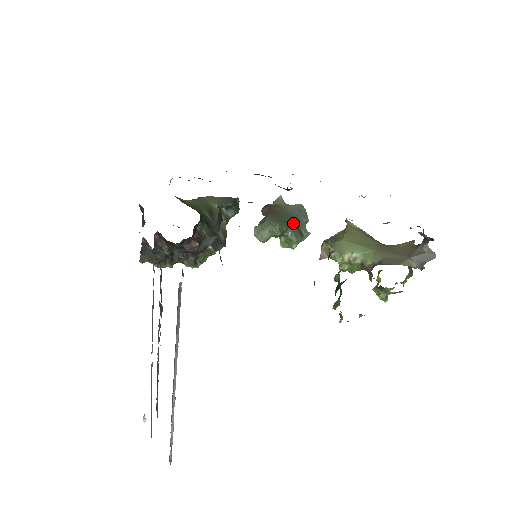
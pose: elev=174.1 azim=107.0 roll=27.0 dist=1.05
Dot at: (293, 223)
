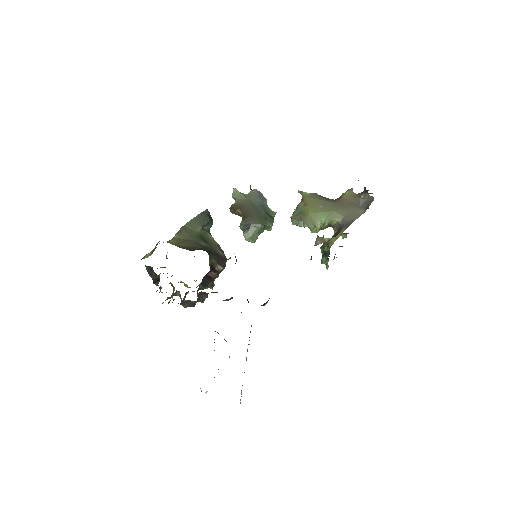
Dot at: (264, 213)
